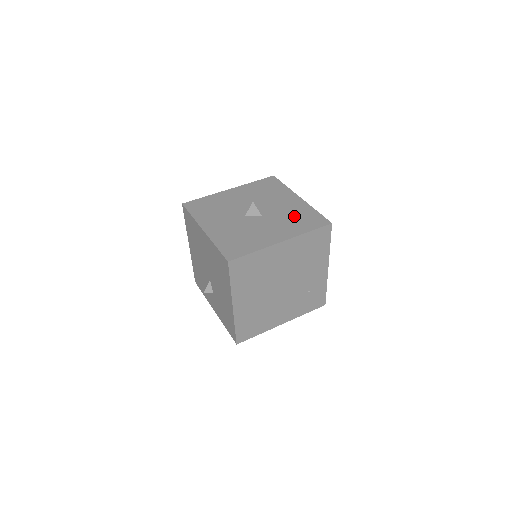
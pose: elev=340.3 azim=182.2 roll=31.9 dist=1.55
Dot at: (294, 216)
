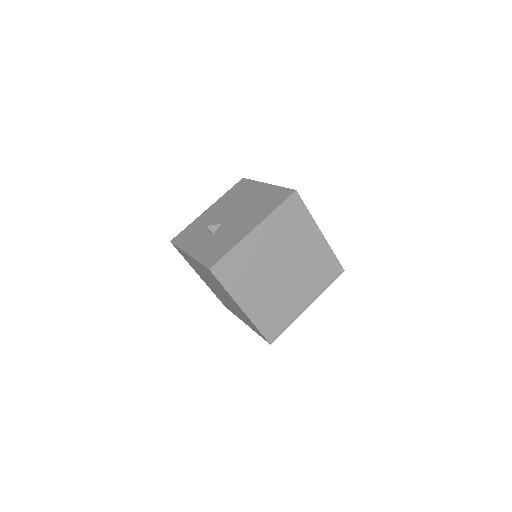
Dot at: occluded
